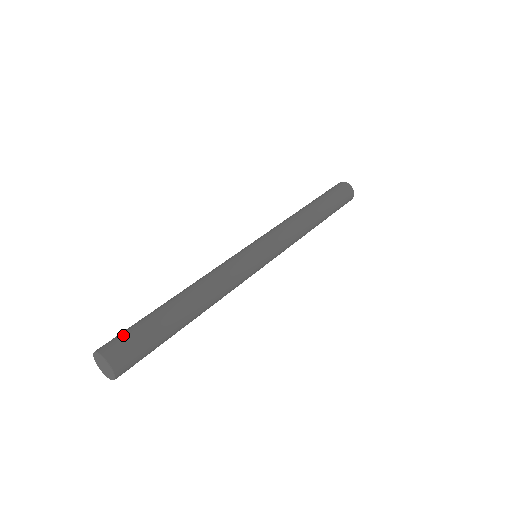
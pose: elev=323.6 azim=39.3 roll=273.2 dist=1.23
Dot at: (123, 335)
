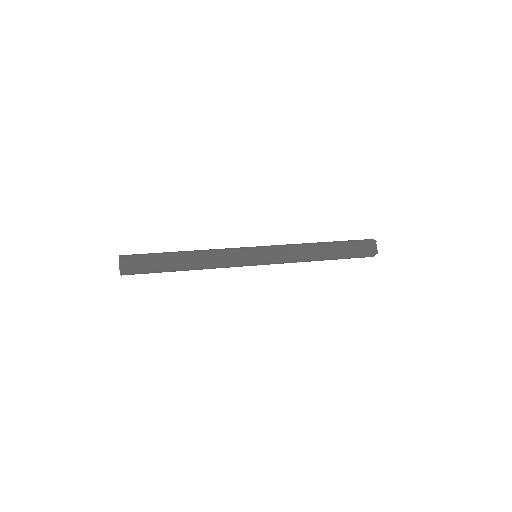
Dot at: (137, 258)
